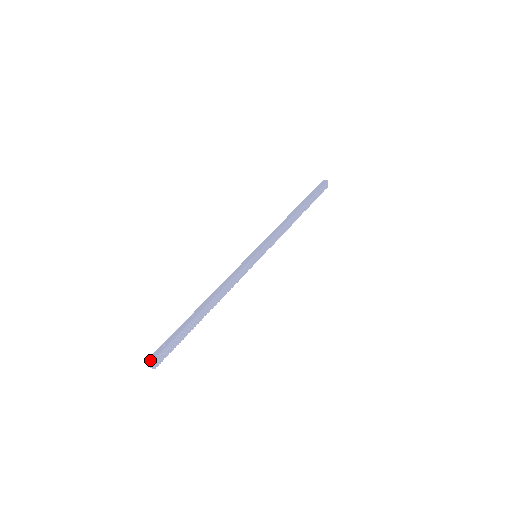
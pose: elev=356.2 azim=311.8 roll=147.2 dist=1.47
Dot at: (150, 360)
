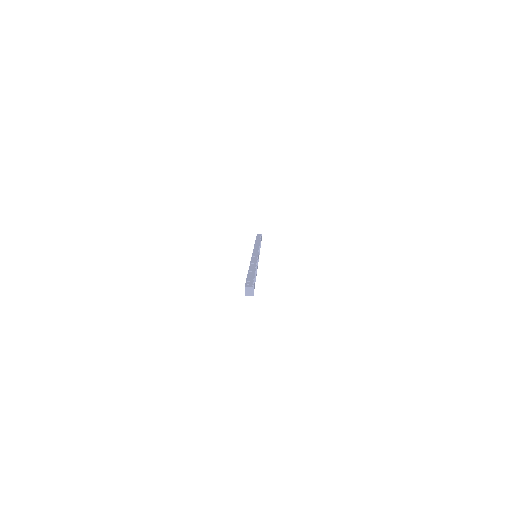
Dot at: (249, 286)
